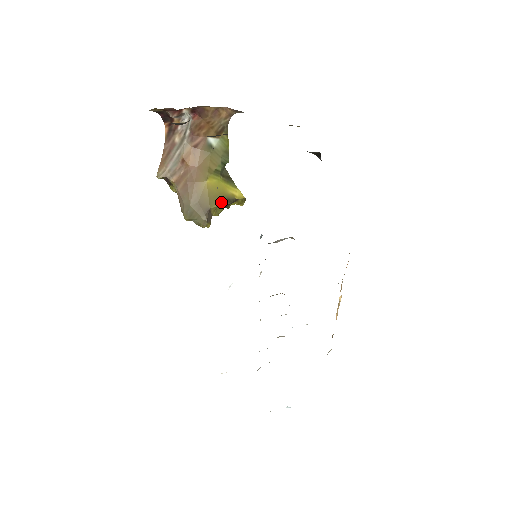
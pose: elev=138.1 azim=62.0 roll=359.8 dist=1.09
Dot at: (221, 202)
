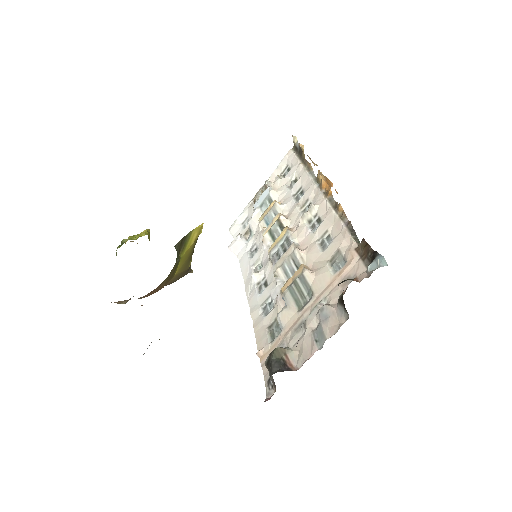
Dot at: occluded
